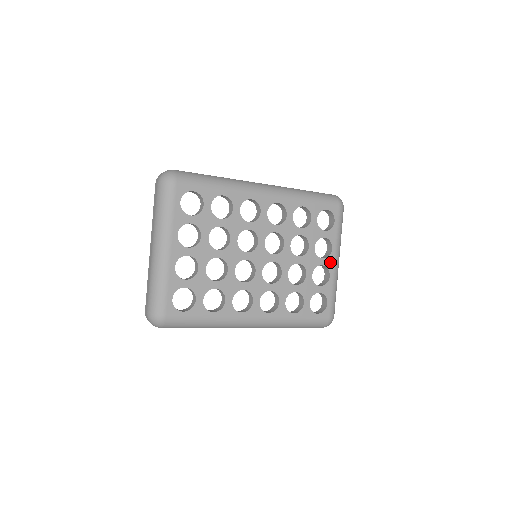
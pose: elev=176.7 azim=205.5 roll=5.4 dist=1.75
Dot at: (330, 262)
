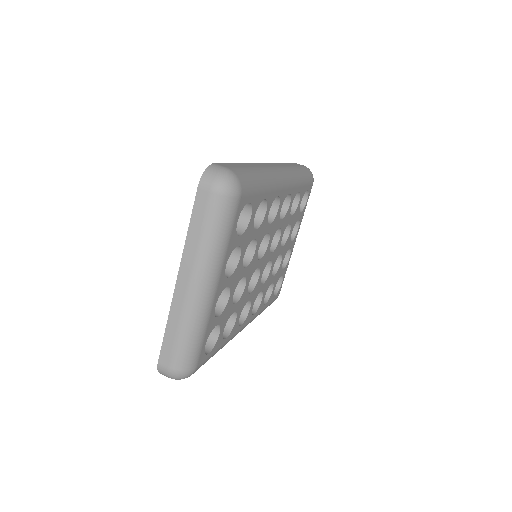
Dot at: (294, 243)
